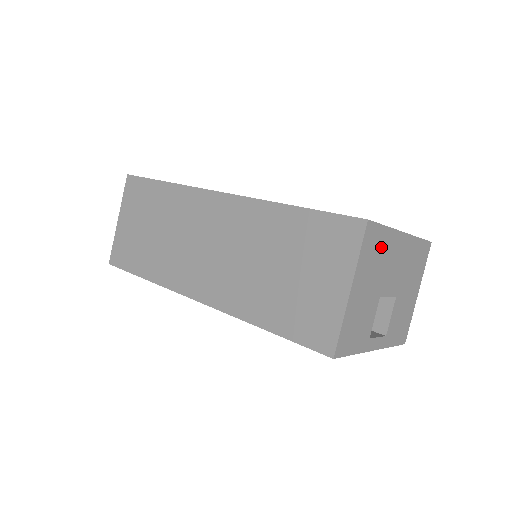
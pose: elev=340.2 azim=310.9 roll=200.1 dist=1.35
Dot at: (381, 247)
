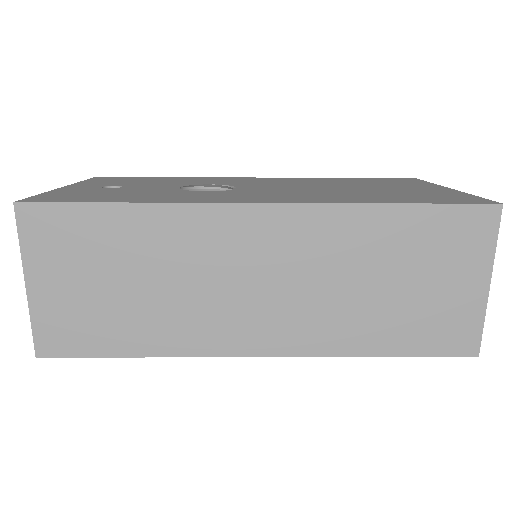
Dot at: occluded
